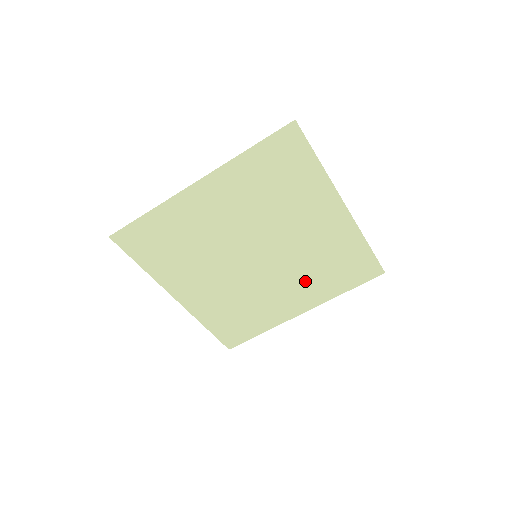
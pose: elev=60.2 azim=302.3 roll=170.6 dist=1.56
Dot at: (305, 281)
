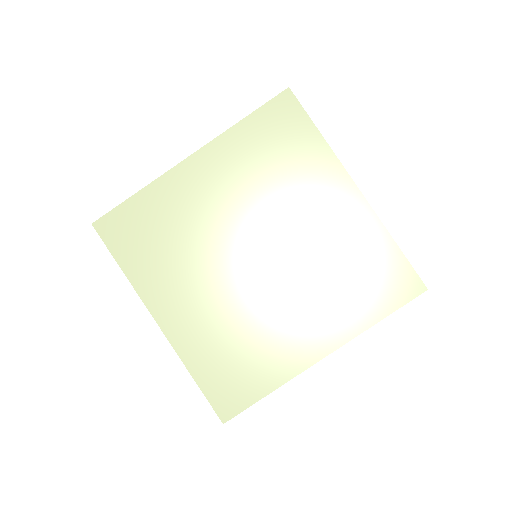
Dot at: (321, 299)
